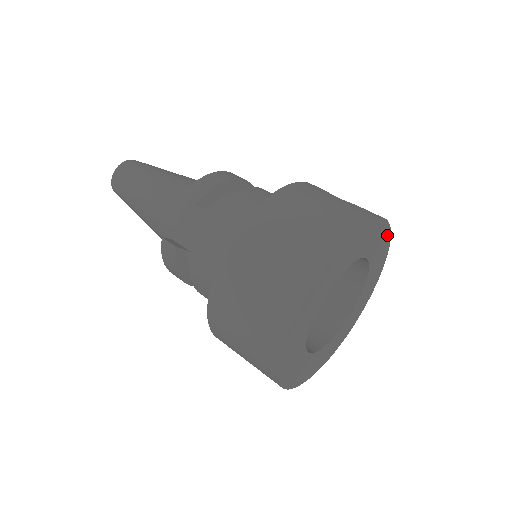
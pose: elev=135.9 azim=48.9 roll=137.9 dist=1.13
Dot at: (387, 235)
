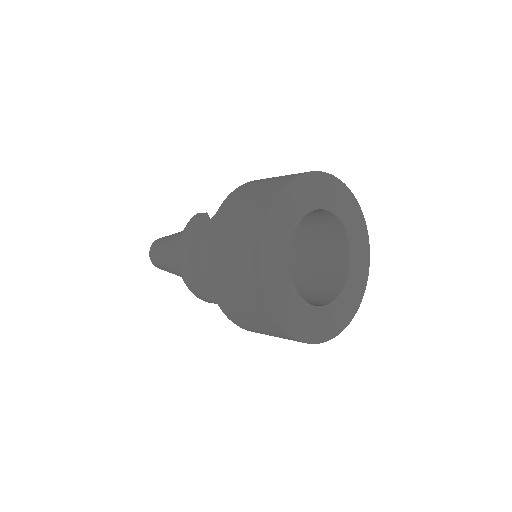
Dot at: (366, 266)
